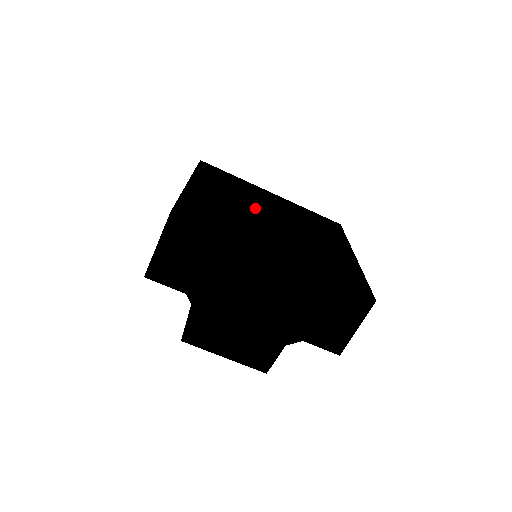
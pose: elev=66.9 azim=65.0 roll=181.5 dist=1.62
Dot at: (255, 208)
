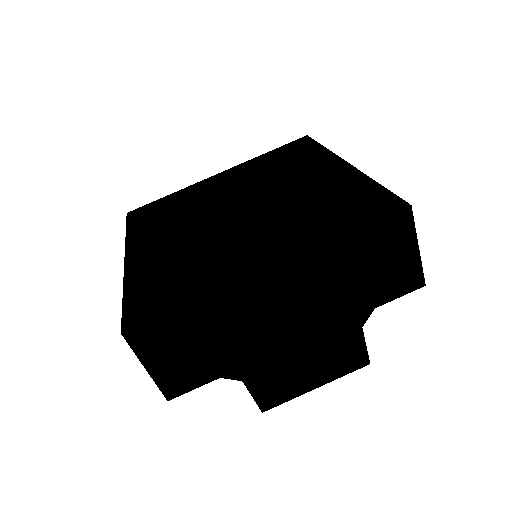
Dot at: (209, 217)
